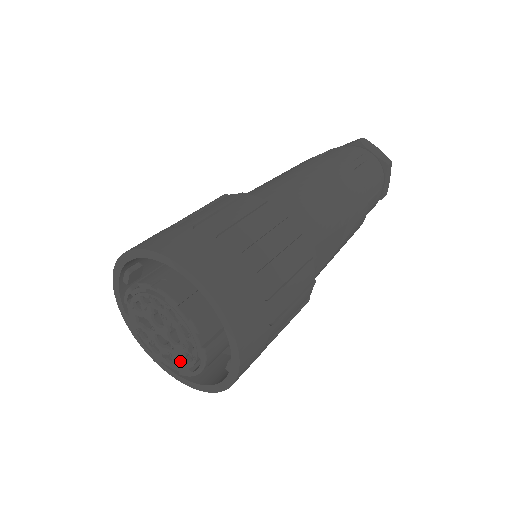
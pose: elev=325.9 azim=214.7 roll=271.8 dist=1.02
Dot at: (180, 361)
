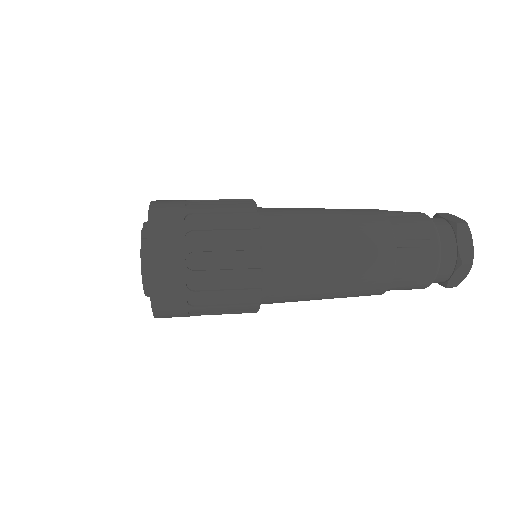
Dot at: occluded
